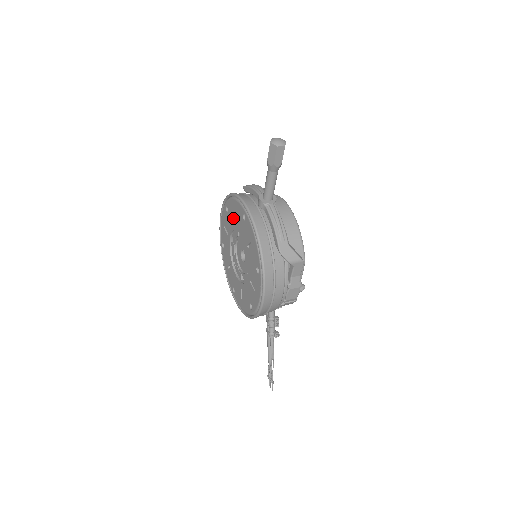
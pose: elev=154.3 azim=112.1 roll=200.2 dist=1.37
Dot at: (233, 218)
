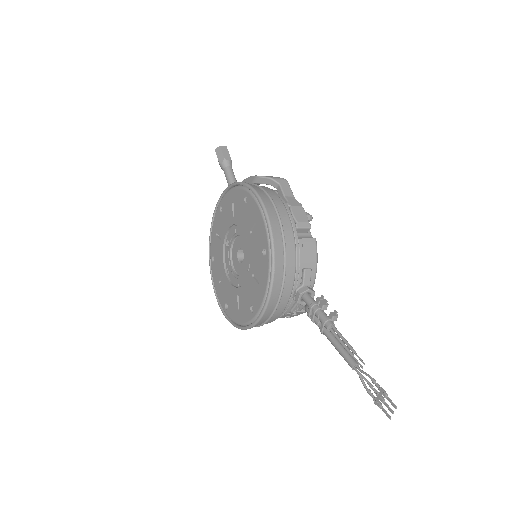
Dot at: (218, 244)
